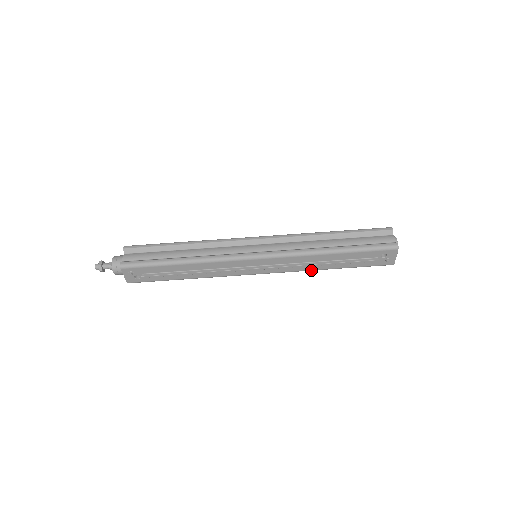
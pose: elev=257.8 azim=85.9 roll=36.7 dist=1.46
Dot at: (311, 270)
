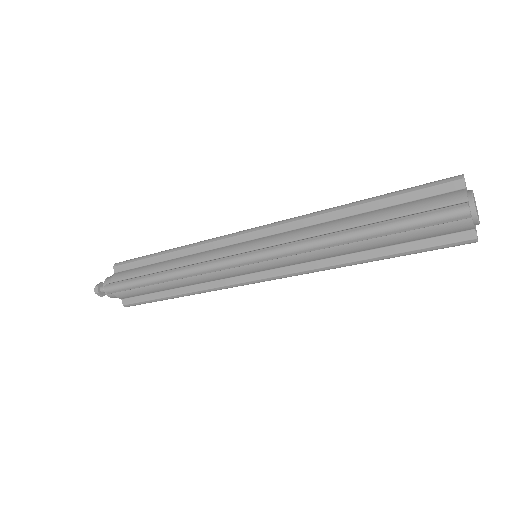
Dot at: occluded
